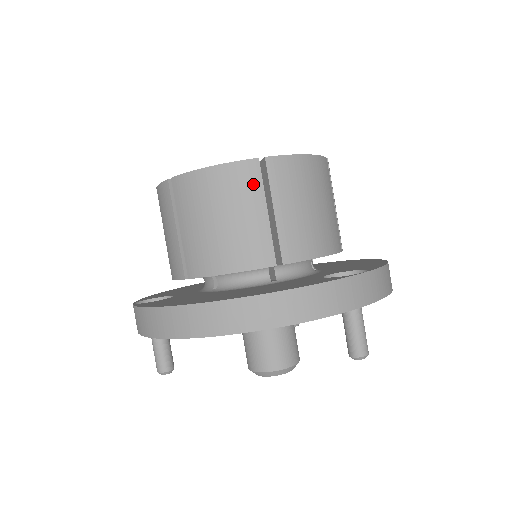
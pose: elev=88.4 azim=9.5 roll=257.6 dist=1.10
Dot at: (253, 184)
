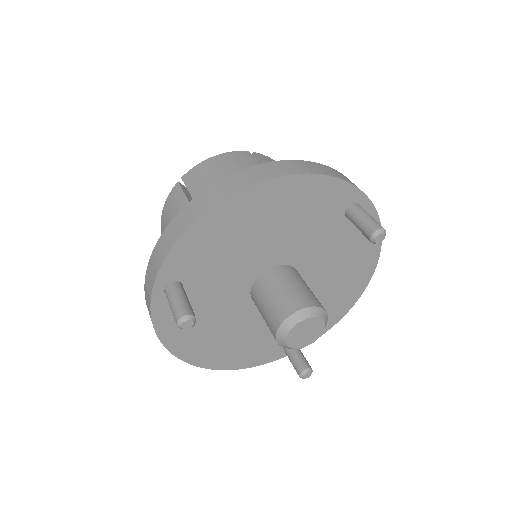
Dot at: (249, 159)
